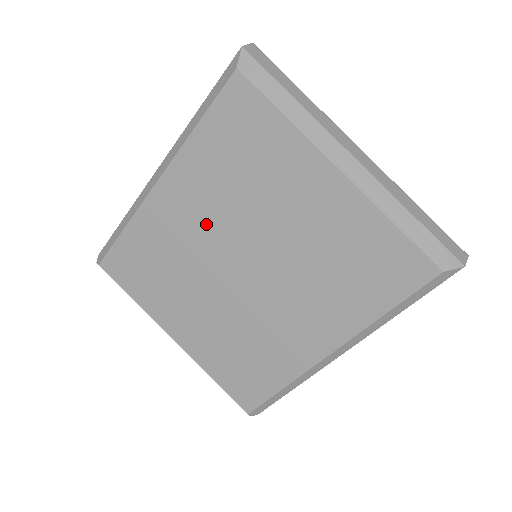
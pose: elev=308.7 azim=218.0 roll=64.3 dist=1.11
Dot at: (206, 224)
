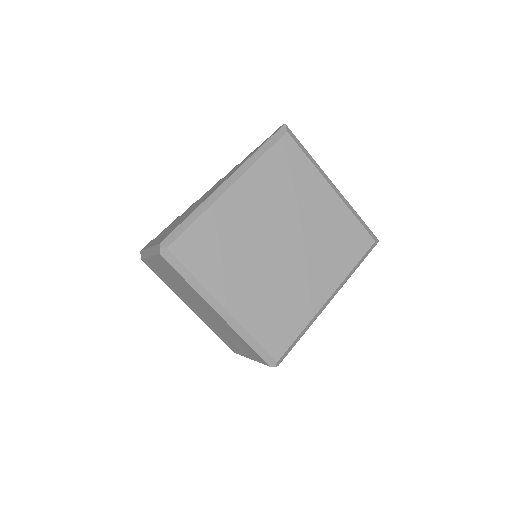
Dot at: (261, 215)
